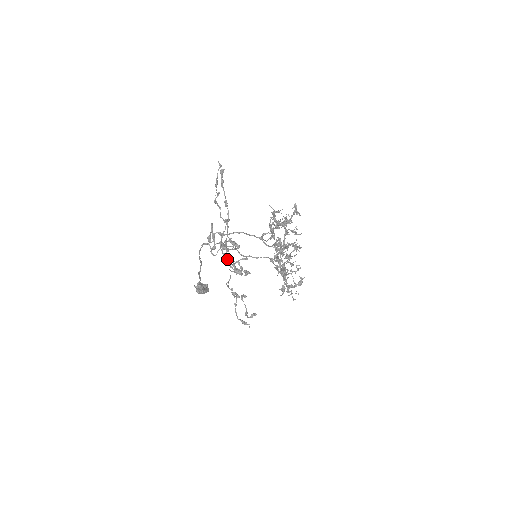
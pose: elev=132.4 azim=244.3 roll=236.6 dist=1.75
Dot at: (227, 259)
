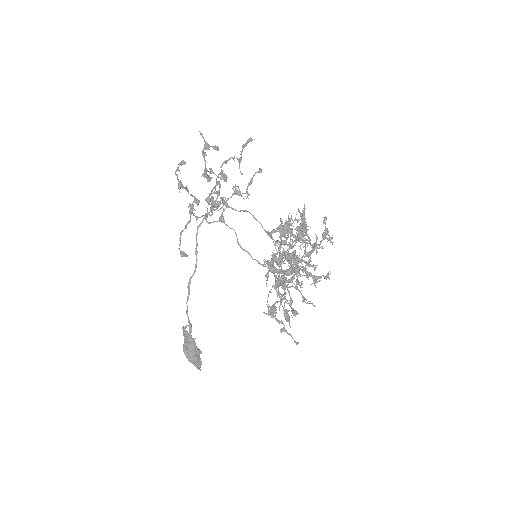
Dot at: (213, 206)
